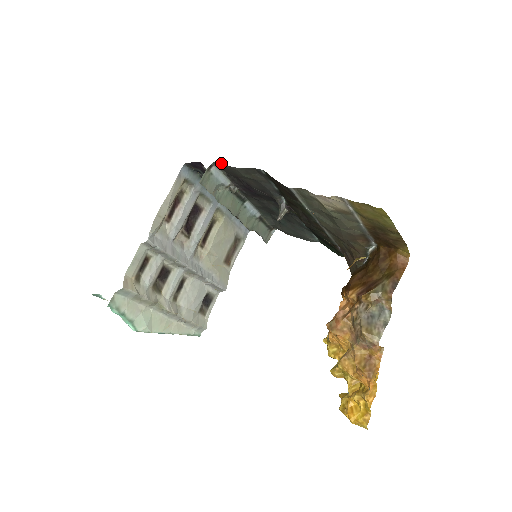
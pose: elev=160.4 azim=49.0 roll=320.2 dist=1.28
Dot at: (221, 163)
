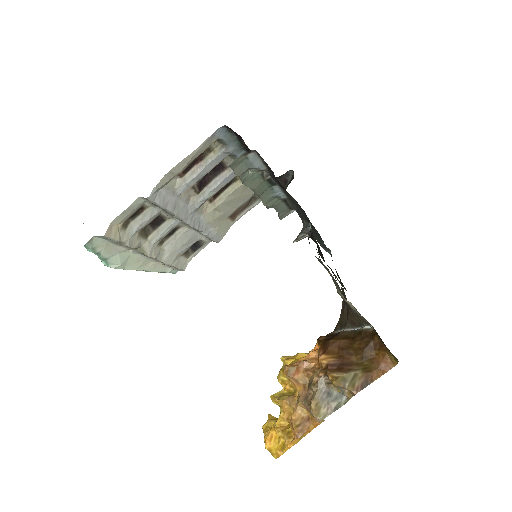
Dot at: (261, 158)
